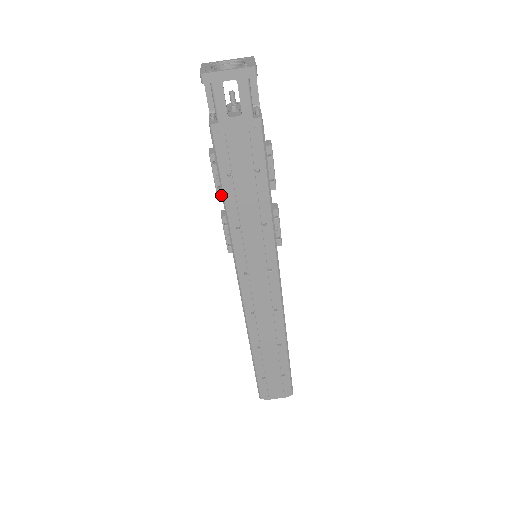
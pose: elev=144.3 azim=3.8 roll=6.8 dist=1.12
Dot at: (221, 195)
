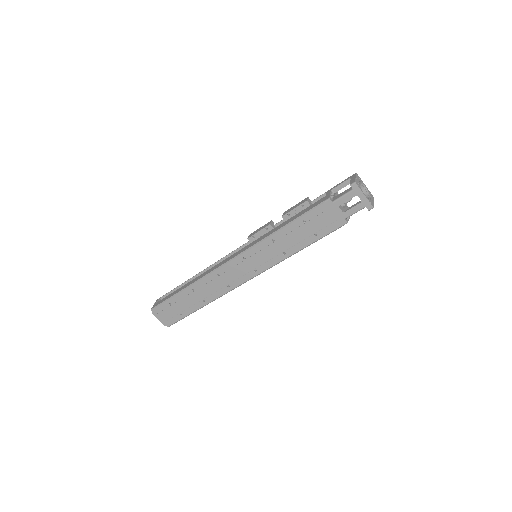
Dot at: (284, 218)
